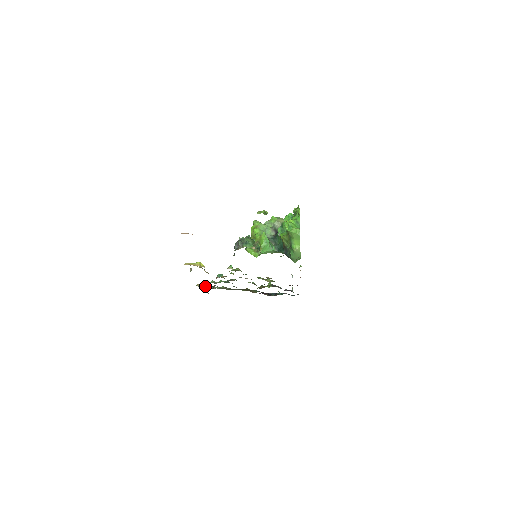
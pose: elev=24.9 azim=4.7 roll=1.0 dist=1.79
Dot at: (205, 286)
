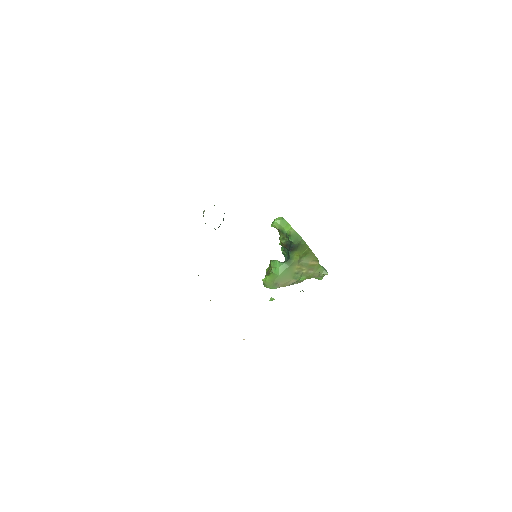
Dot at: occluded
